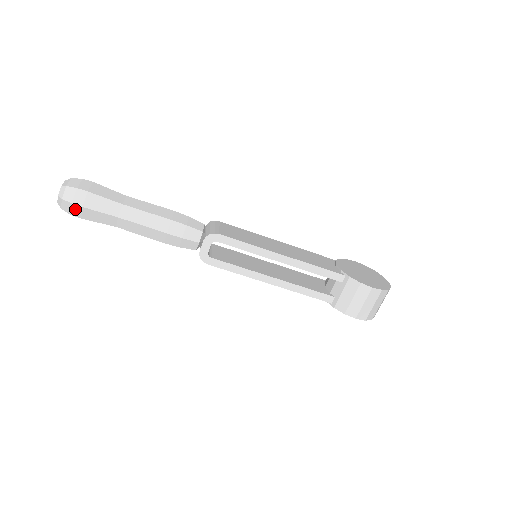
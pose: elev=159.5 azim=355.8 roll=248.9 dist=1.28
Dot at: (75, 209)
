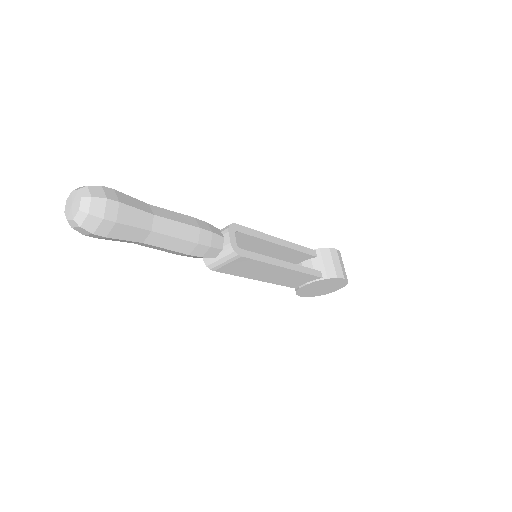
Dot at: (110, 208)
